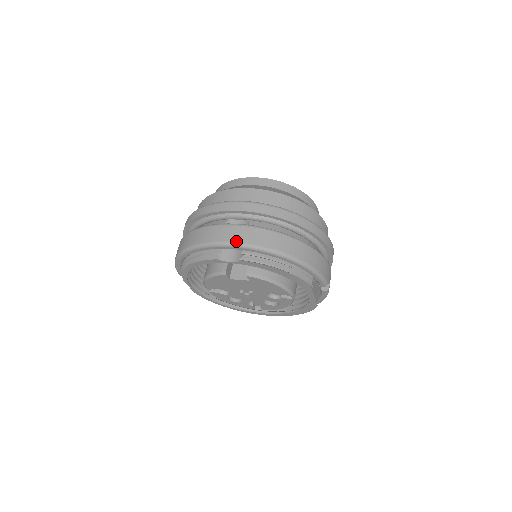
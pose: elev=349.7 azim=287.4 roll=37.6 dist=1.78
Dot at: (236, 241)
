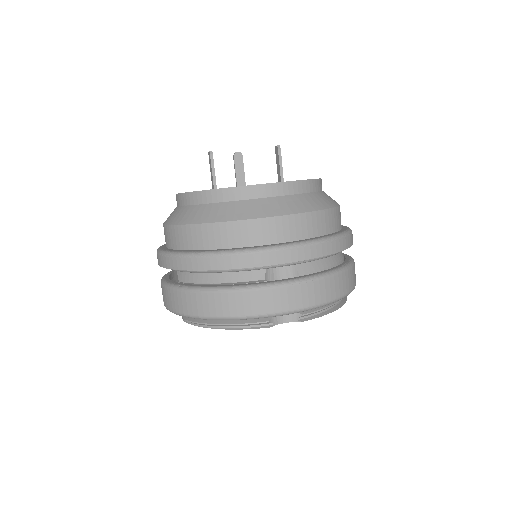
Dot at: (298, 307)
